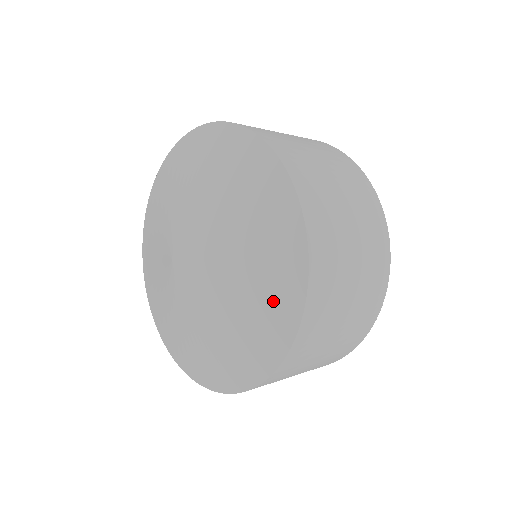
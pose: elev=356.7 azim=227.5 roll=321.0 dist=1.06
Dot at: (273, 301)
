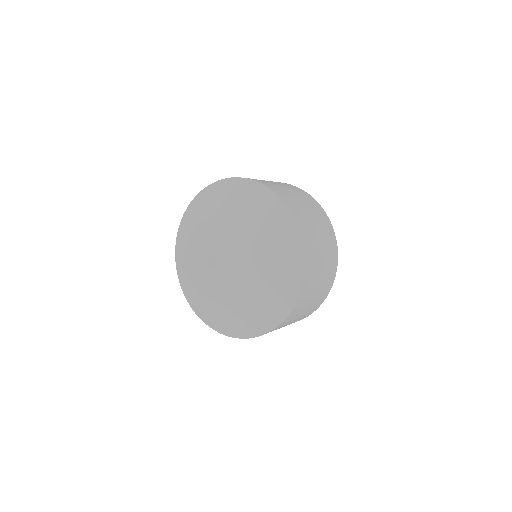
Dot at: (281, 232)
